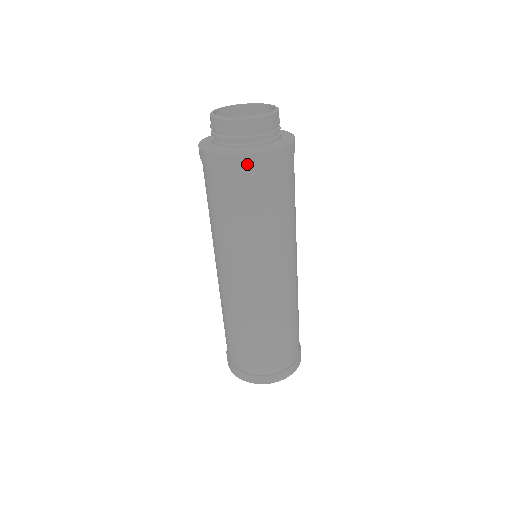
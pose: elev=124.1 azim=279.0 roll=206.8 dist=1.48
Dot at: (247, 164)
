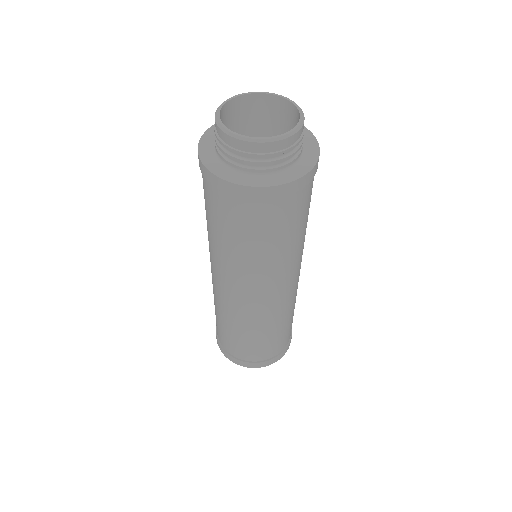
Dot at: (247, 196)
